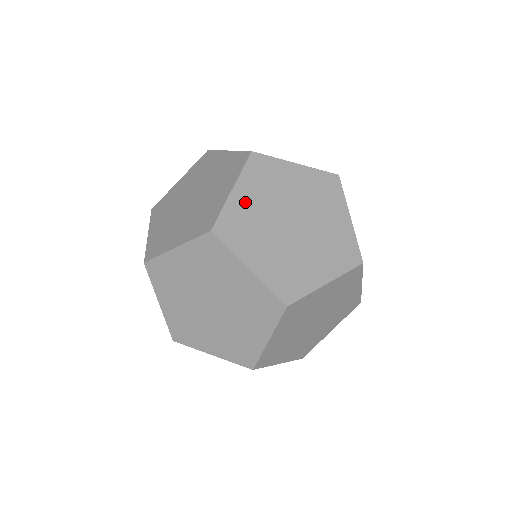
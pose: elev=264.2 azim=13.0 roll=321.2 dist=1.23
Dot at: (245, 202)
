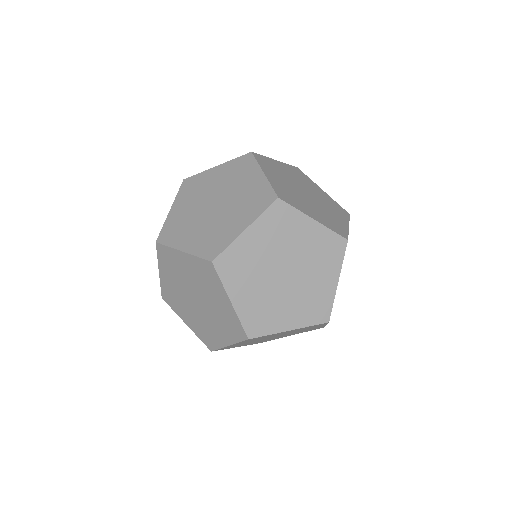
Dot at: (252, 244)
